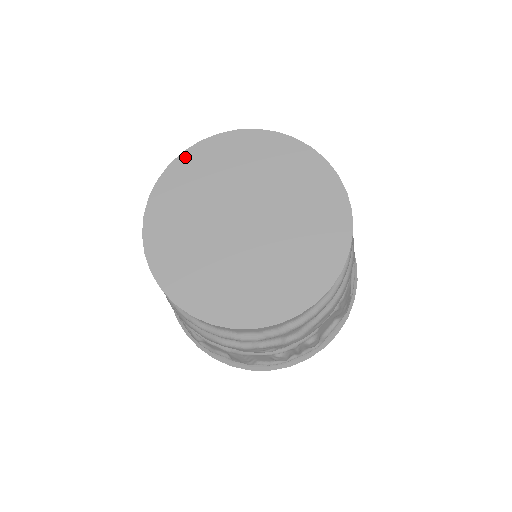
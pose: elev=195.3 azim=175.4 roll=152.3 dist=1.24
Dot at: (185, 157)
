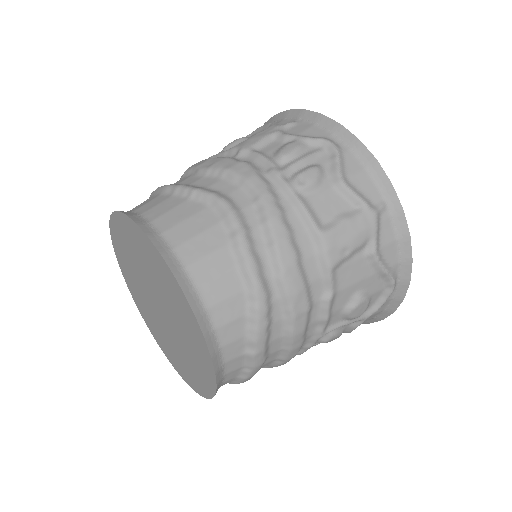
Dot at: (127, 220)
